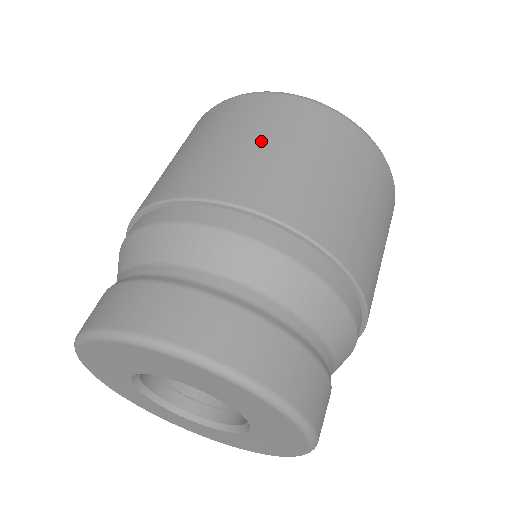
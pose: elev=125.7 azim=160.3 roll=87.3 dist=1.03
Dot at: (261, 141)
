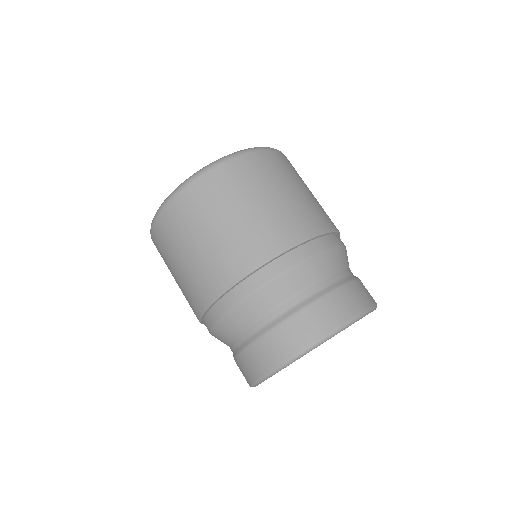
Dot at: (283, 191)
